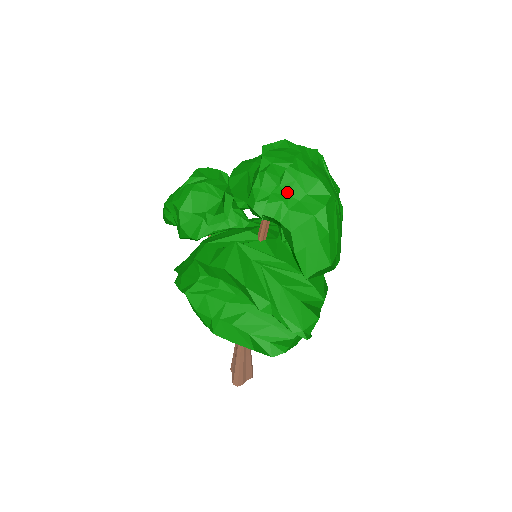
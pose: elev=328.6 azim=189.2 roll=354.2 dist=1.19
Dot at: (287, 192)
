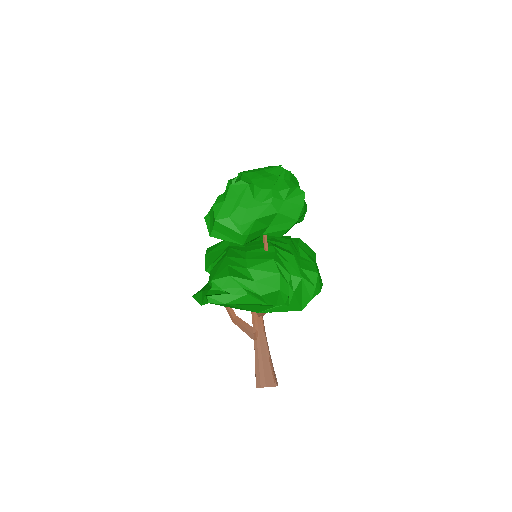
Dot at: occluded
